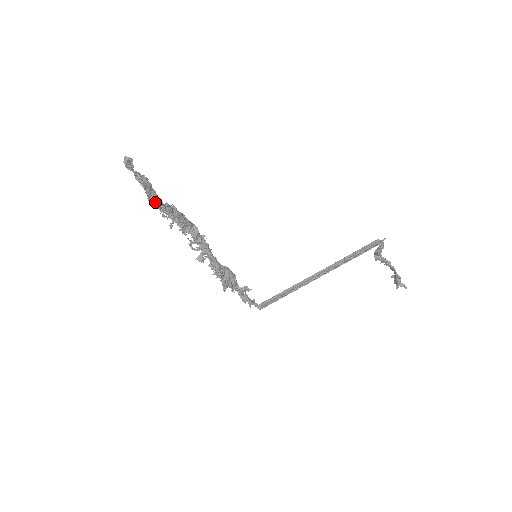
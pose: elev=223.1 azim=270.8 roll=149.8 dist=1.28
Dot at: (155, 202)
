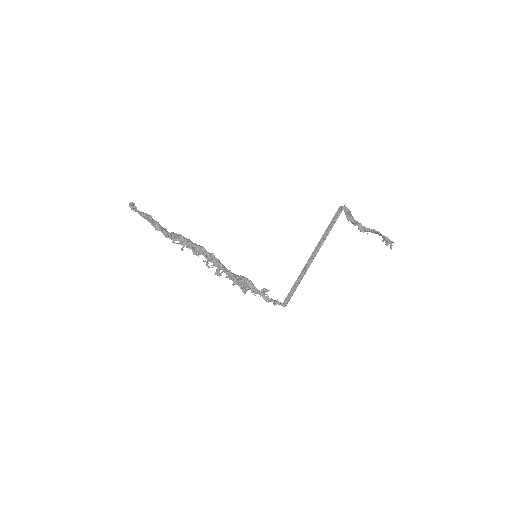
Dot at: (160, 230)
